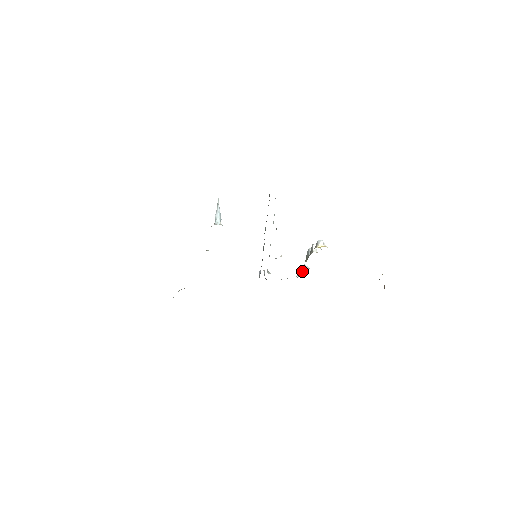
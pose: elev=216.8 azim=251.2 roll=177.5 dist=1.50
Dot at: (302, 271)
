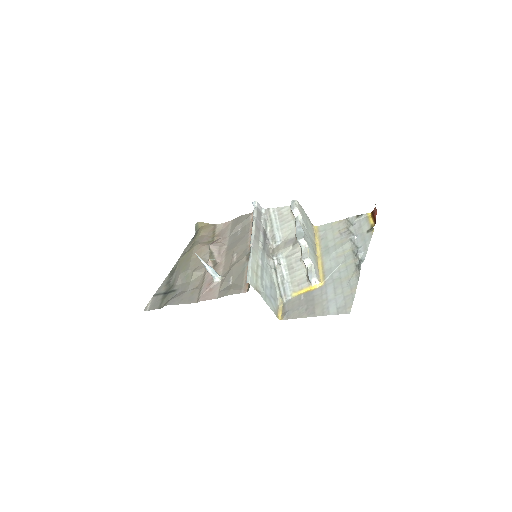
Dot at: (295, 218)
